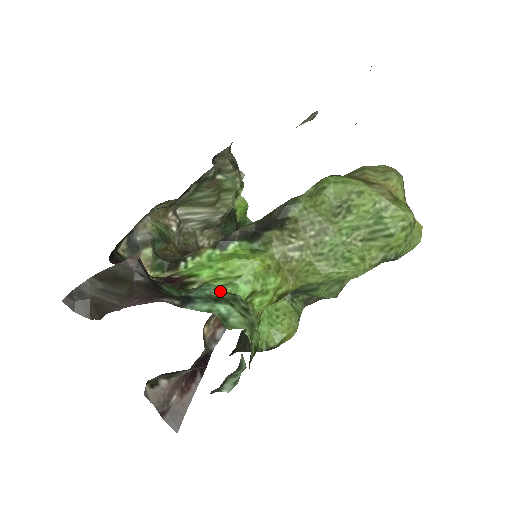
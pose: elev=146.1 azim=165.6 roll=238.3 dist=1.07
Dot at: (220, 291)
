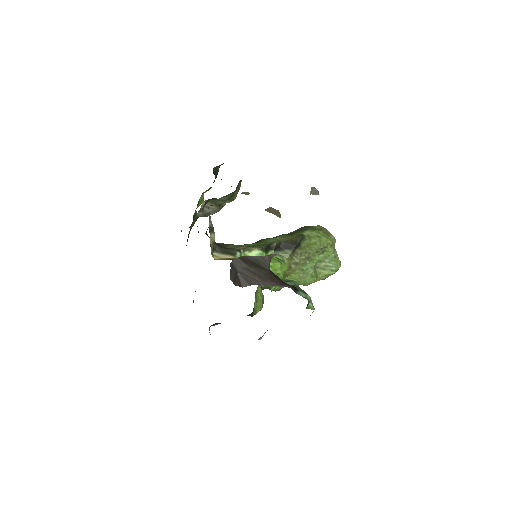
Dot at: occluded
